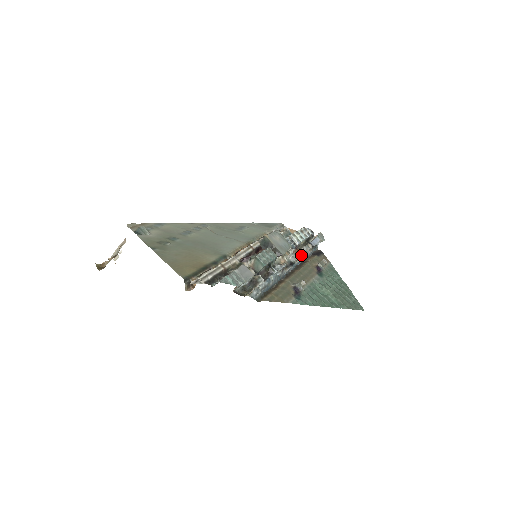
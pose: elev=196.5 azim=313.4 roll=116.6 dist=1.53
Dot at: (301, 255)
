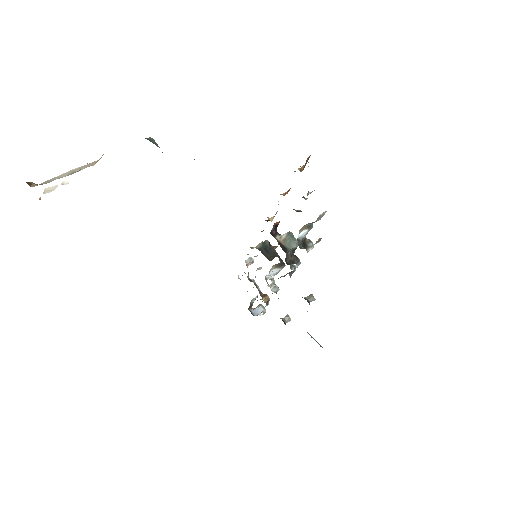
Dot at: (265, 302)
